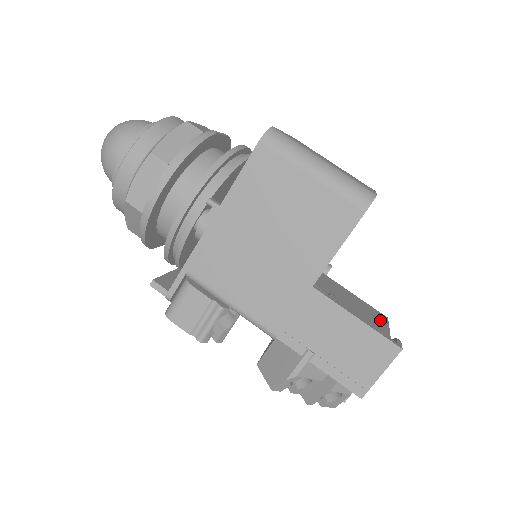
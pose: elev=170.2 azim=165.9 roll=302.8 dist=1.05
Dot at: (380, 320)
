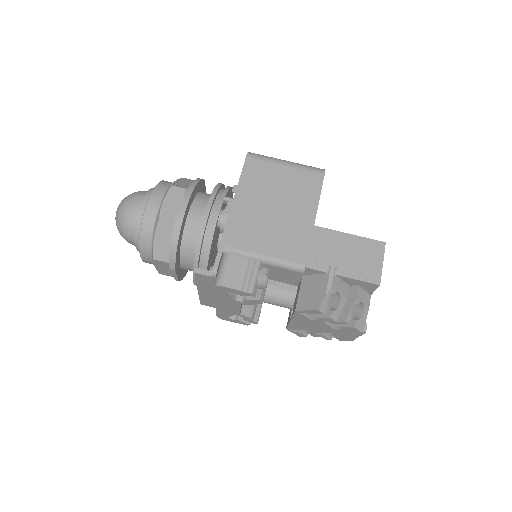
Dot at: occluded
